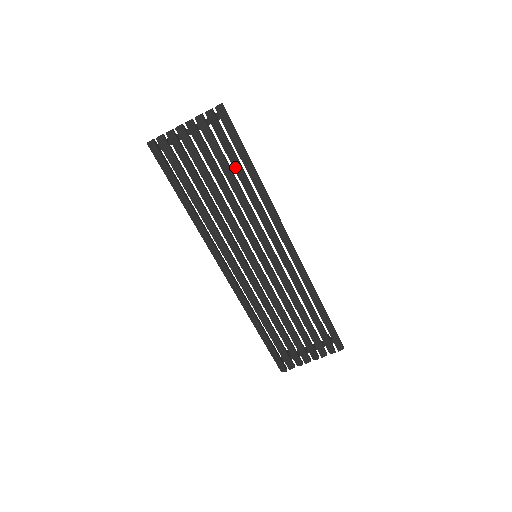
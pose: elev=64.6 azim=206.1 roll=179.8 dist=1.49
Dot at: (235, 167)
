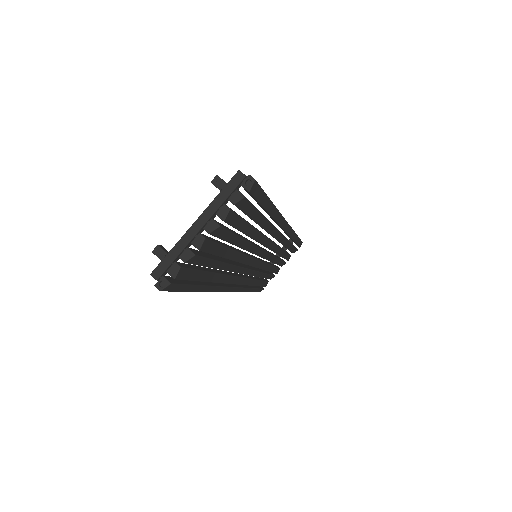
Dot at: (256, 220)
